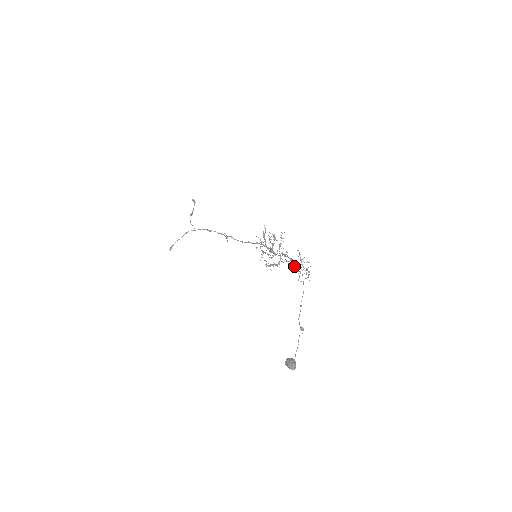
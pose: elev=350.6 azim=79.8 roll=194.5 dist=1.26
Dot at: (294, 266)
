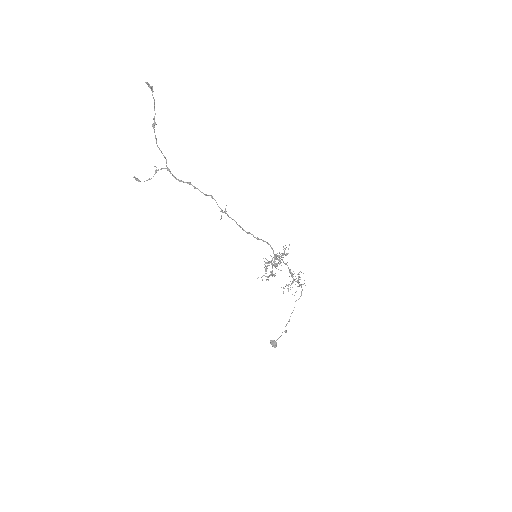
Dot at: occluded
